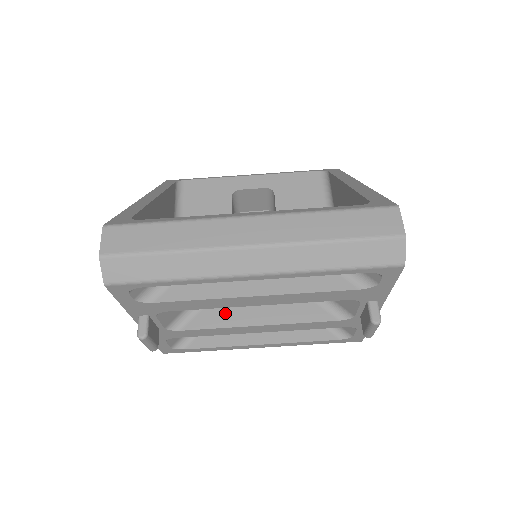
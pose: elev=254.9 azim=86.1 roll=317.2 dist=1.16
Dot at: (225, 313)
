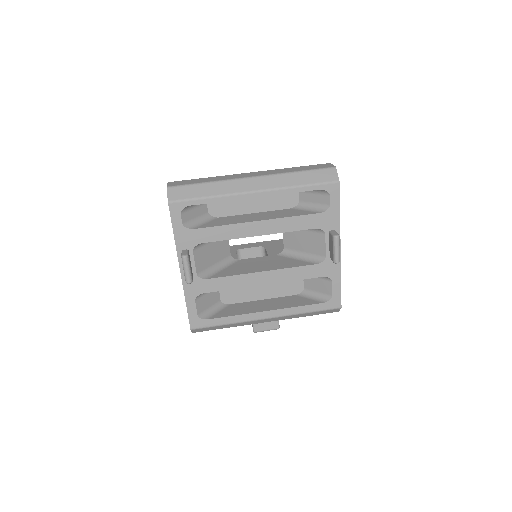
Dot at: (238, 270)
